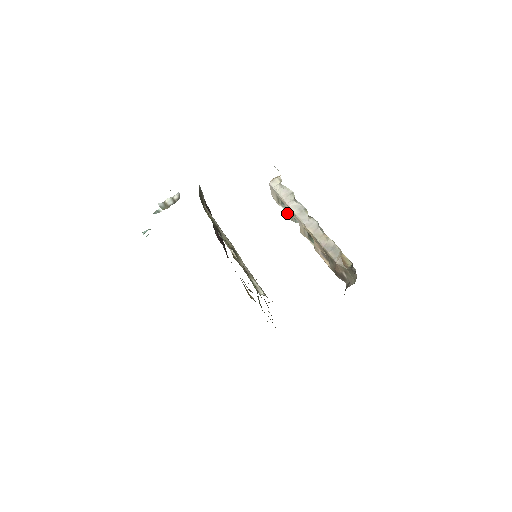
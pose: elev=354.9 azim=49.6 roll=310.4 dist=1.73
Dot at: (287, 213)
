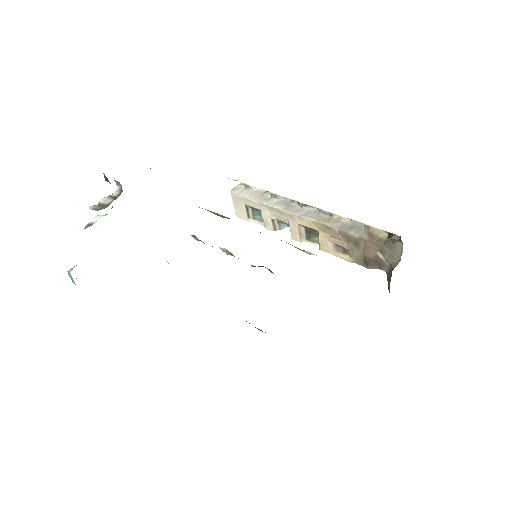
Dot at: (265, 222)
